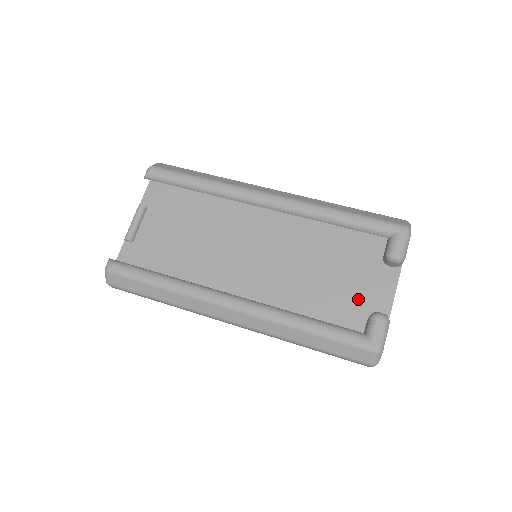
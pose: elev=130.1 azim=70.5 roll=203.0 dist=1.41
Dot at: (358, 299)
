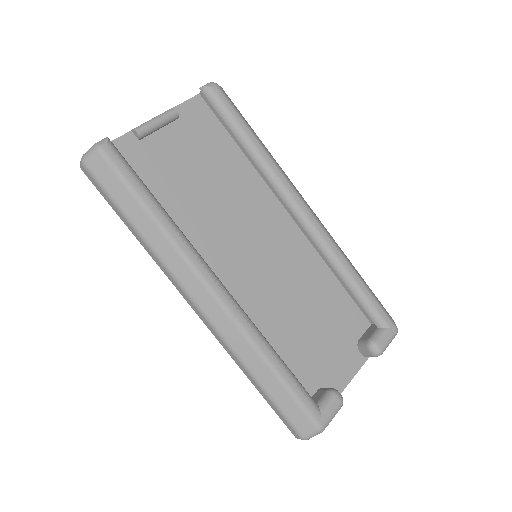
Dot at: (321, 364)
